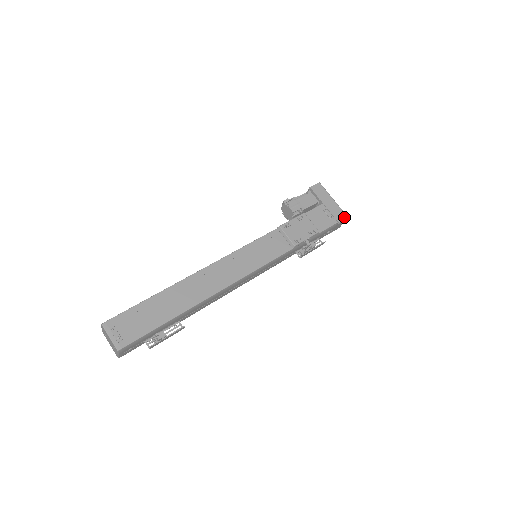
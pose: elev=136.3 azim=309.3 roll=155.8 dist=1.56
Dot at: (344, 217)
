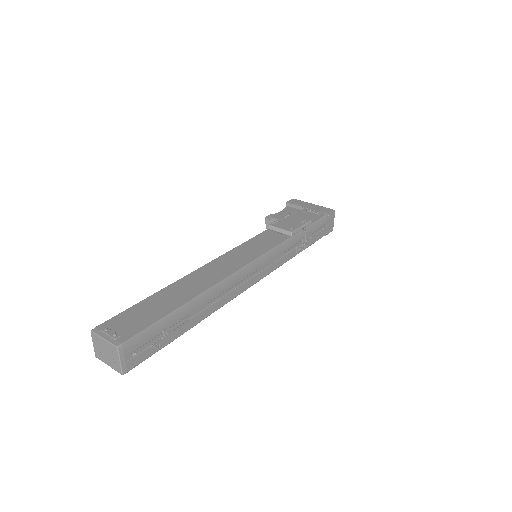
Dot at: (331, 210)
